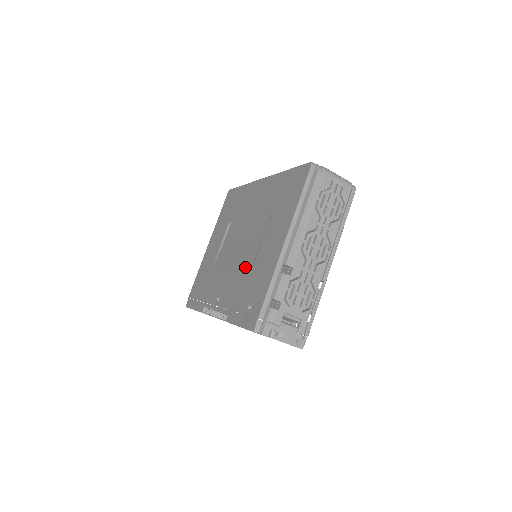
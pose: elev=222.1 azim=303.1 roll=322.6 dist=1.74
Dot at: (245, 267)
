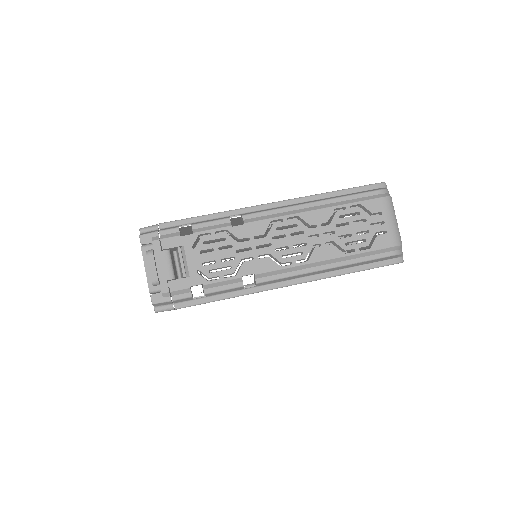
Dot at: occluded
